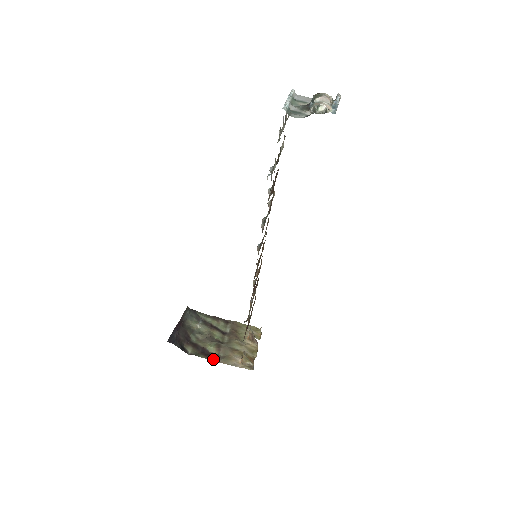
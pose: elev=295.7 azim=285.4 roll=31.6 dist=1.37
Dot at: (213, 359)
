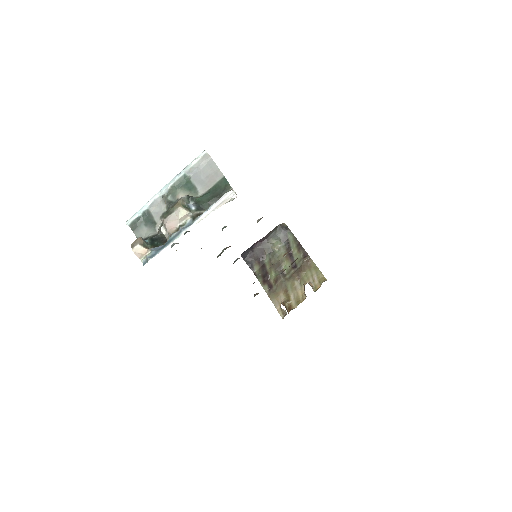
Dot at: (265, 288)
